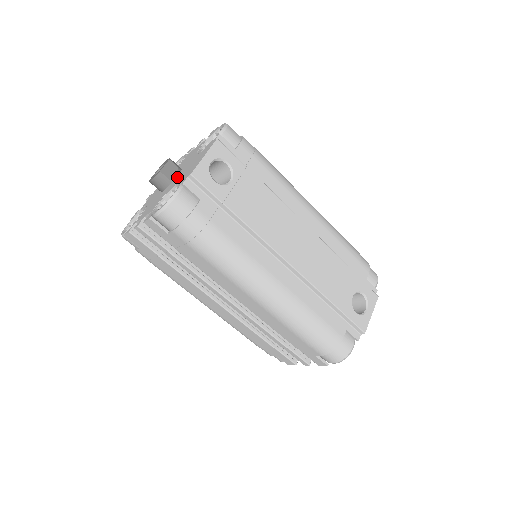
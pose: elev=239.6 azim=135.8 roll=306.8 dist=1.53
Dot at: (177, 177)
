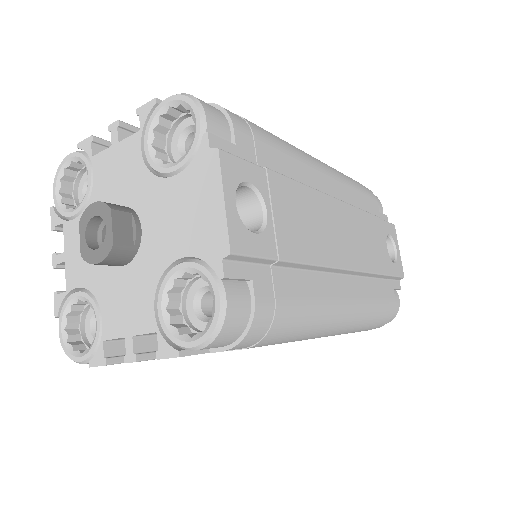
Dot at: (149, 237)
